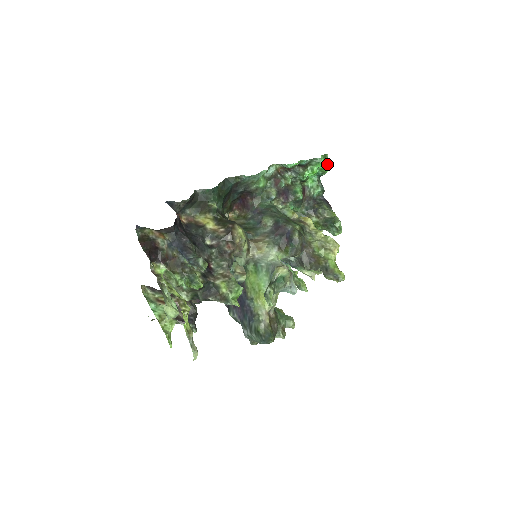
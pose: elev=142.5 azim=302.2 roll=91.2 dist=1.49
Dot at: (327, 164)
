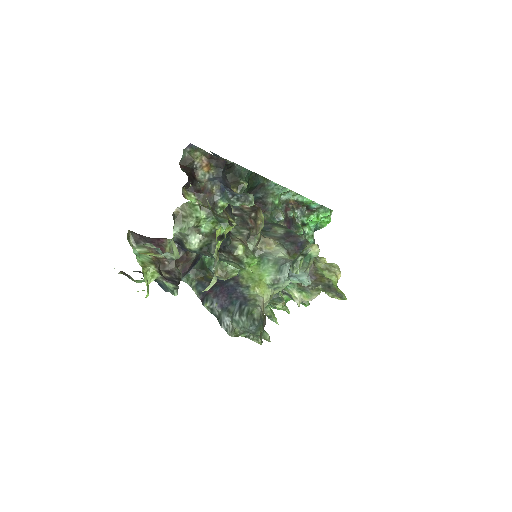
Dot at: (329, 219)
